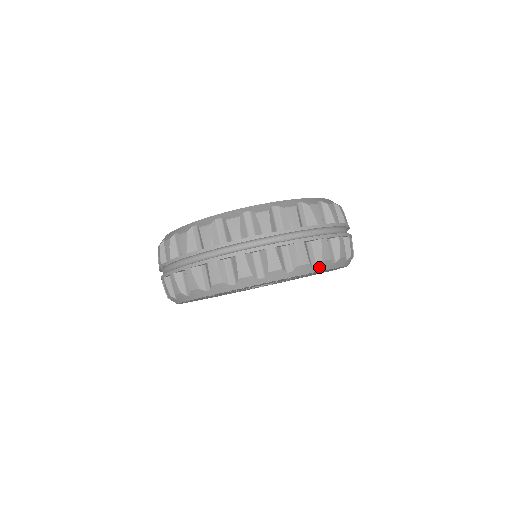
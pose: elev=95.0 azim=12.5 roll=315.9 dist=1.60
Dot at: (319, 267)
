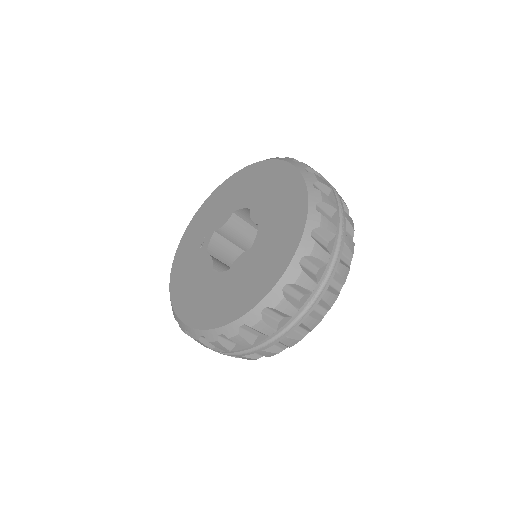
Dot at: (343, 283)
